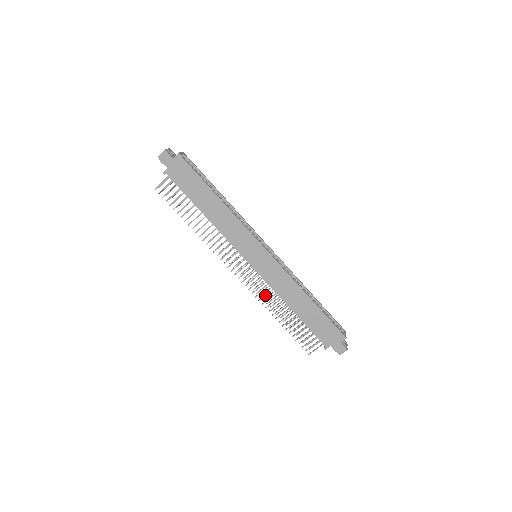
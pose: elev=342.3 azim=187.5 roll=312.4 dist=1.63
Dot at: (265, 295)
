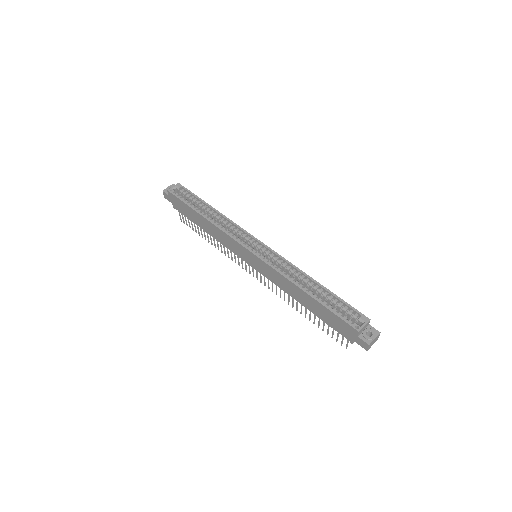
Dot at: (280, 292)
